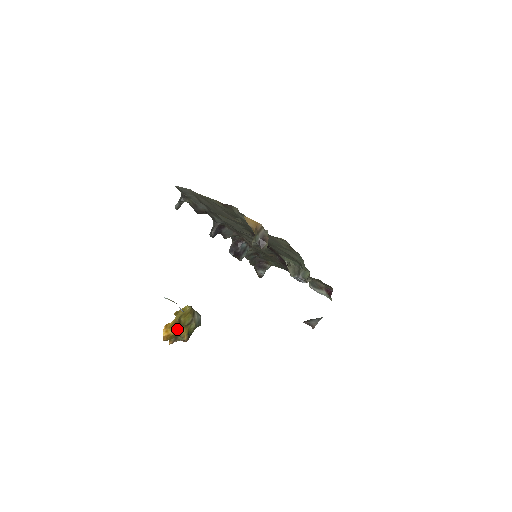
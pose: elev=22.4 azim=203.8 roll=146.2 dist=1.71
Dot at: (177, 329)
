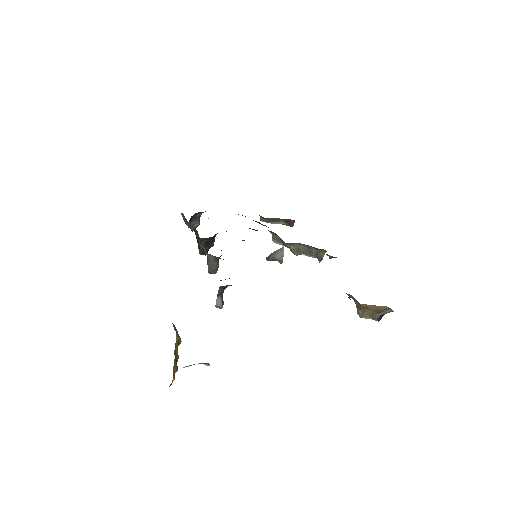
Dot at: occluded
